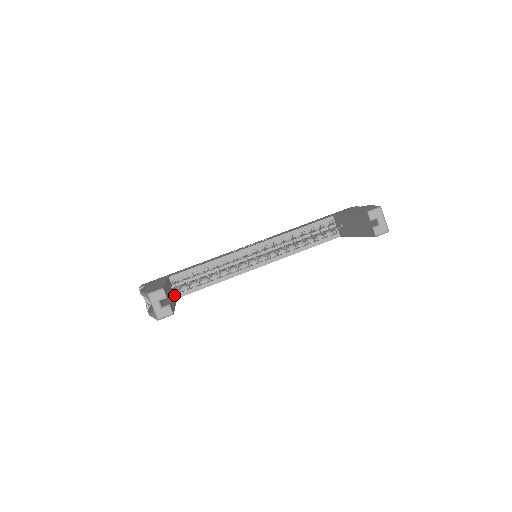
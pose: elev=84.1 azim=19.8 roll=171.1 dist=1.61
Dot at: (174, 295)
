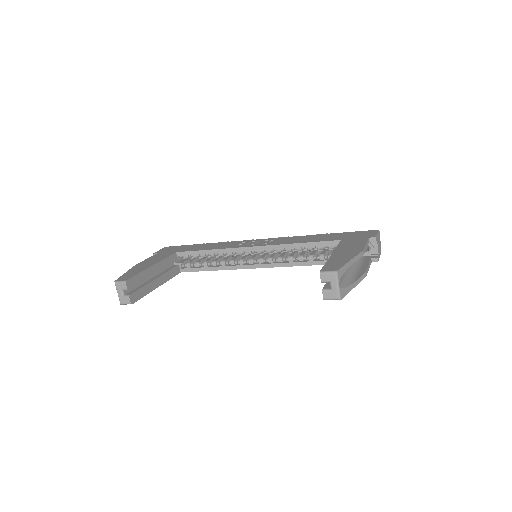
Dot at: (172, 272)
